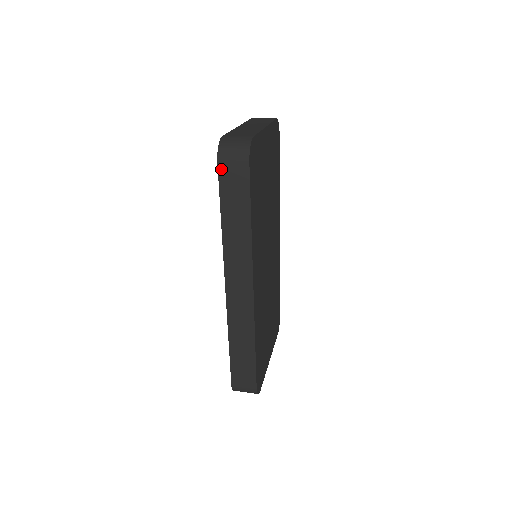
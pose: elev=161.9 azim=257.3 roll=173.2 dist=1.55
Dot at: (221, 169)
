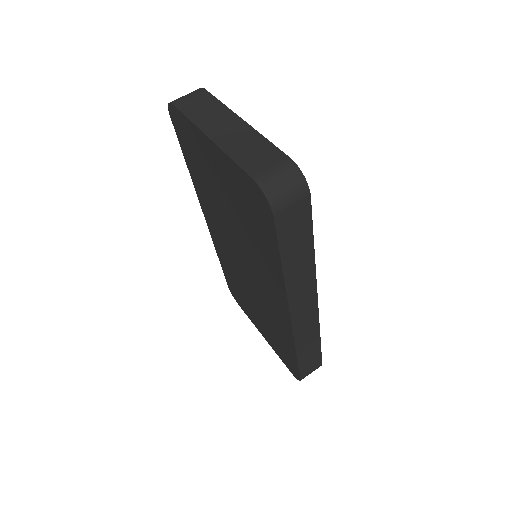
Dot at: (279, 222)
